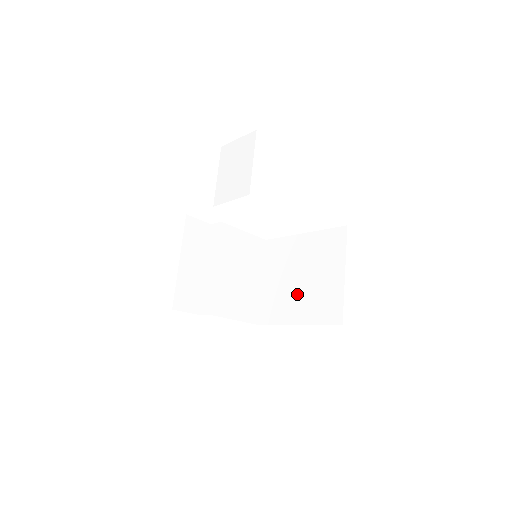
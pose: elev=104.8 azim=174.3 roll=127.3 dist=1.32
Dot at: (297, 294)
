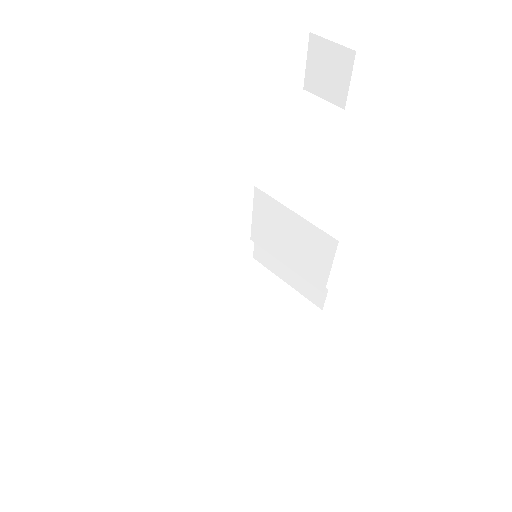
Dot at: (261, 323)
